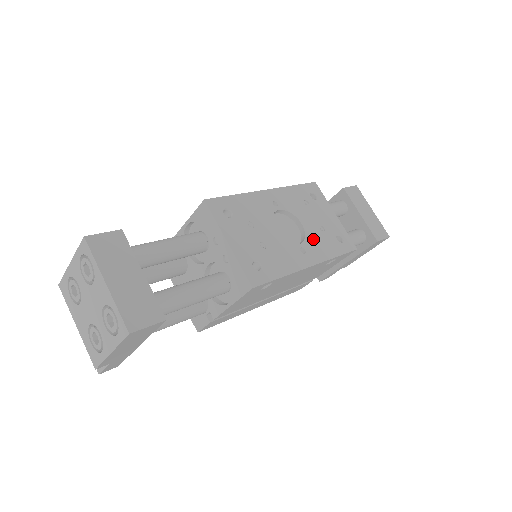
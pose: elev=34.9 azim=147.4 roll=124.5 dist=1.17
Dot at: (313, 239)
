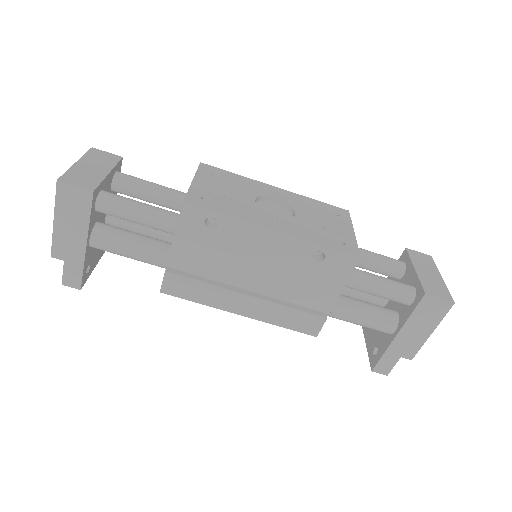
Dot at: (299, 224)
